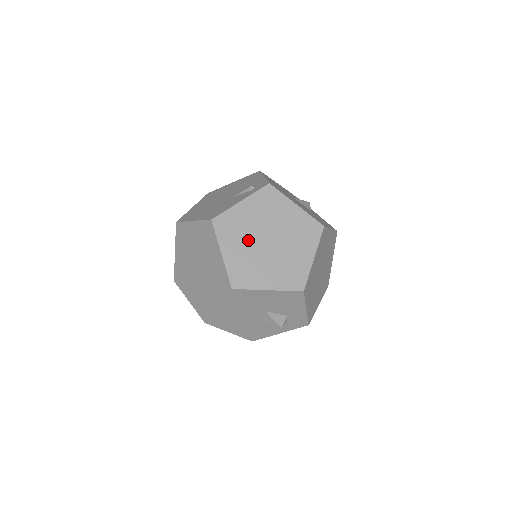
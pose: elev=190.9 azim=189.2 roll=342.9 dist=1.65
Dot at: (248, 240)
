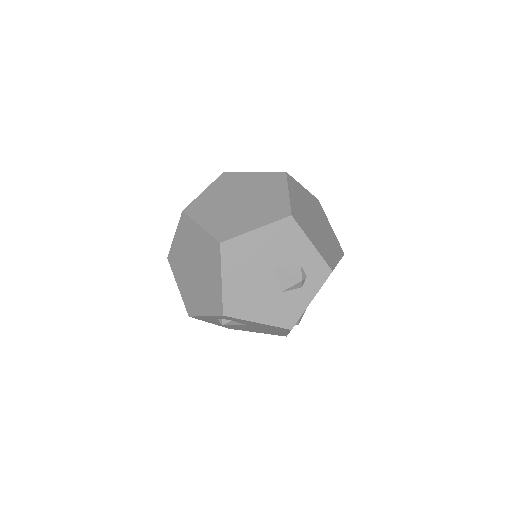
Dot at: (221, 208)
